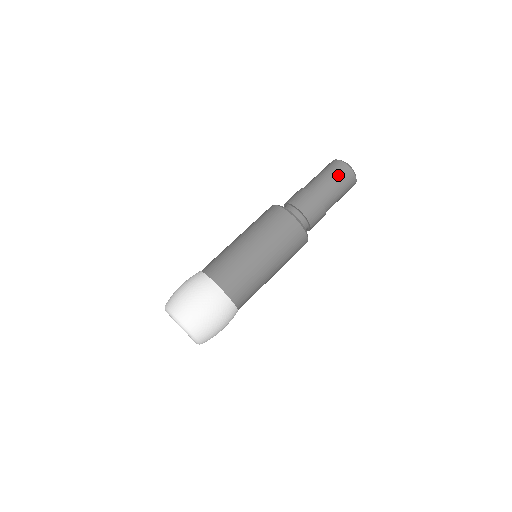
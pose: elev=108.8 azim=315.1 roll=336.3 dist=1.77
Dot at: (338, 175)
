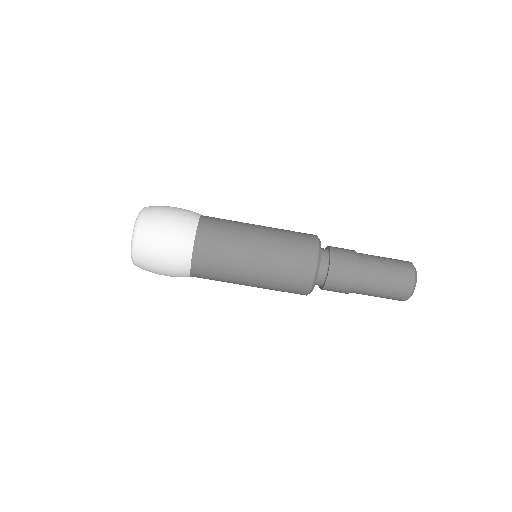
Dot at: (397, 269)
